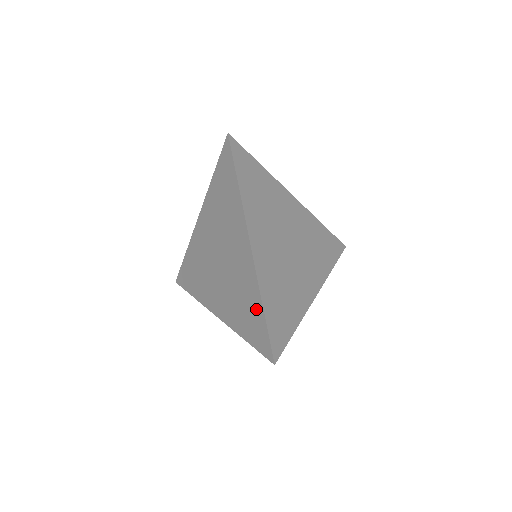
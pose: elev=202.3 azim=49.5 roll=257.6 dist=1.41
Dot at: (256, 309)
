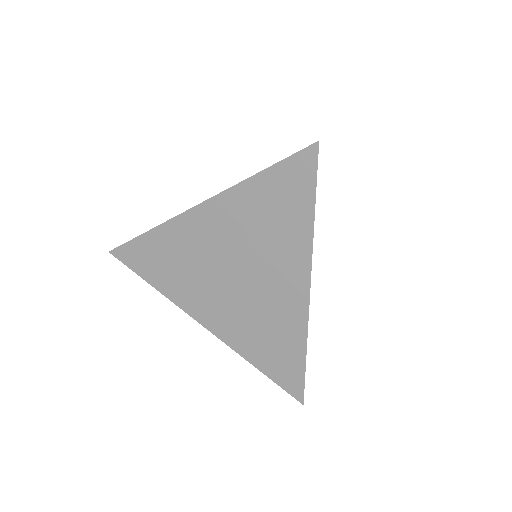
Dot at: (293, 351)
